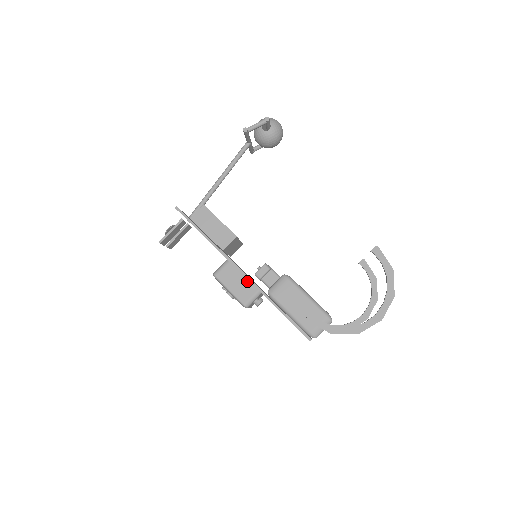
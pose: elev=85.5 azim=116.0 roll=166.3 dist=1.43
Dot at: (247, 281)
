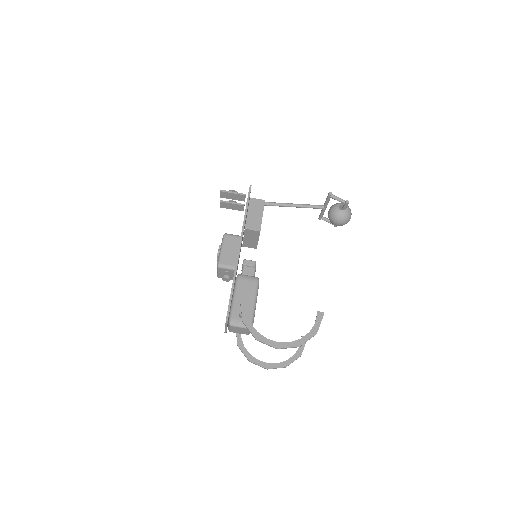
Dot at: (236, 256)
